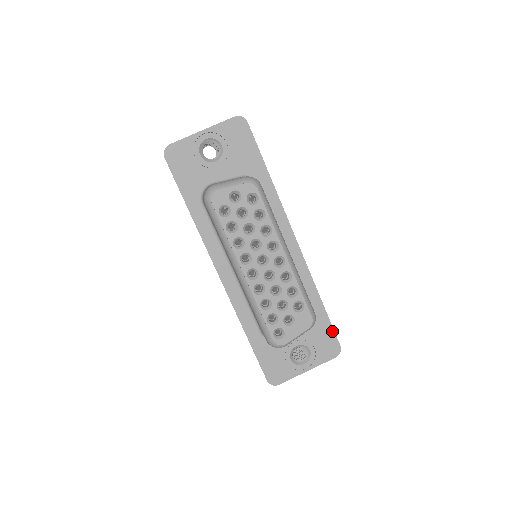
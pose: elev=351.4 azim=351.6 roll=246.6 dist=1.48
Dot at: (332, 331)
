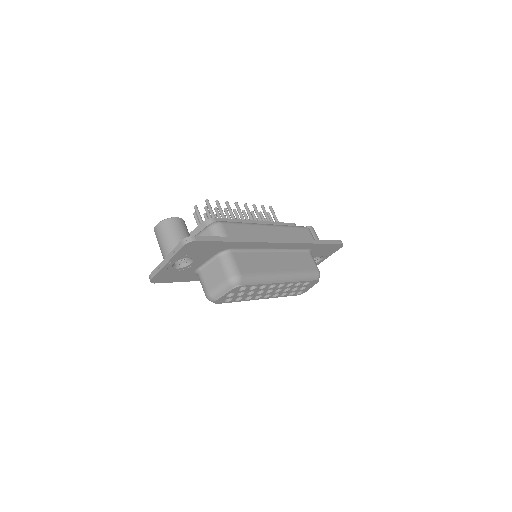
Dot at: (333, 245)
